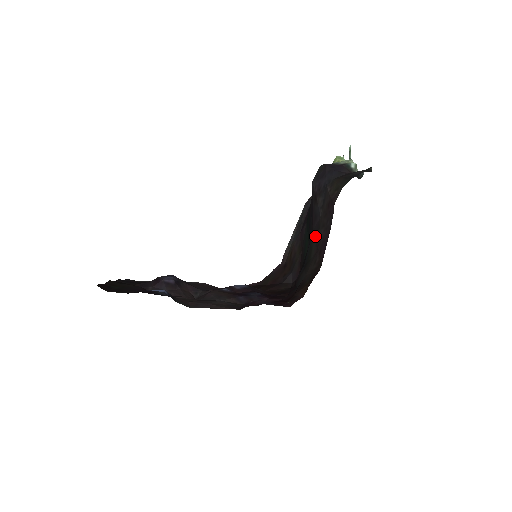
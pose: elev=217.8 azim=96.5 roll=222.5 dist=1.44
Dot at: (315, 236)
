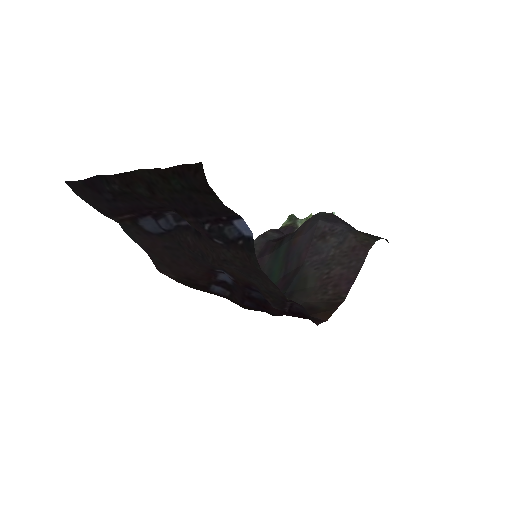
Dot at: (315, 269)
